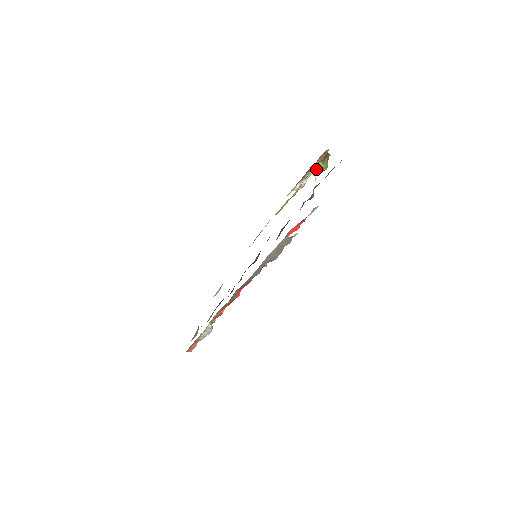
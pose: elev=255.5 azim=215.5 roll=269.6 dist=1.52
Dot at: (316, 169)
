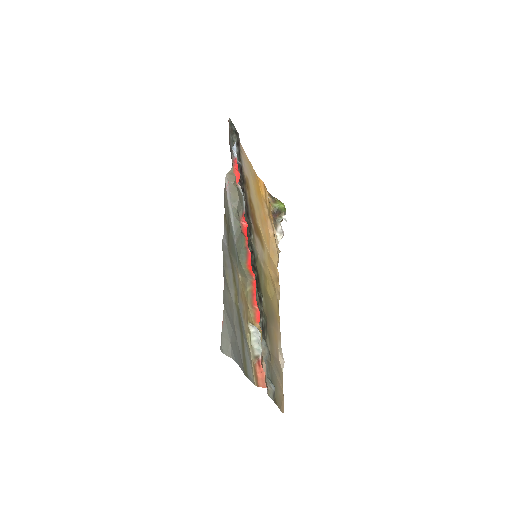
Dot at: (278, 213)
